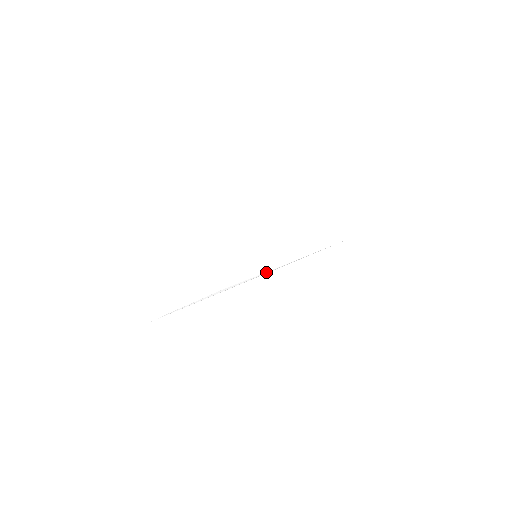
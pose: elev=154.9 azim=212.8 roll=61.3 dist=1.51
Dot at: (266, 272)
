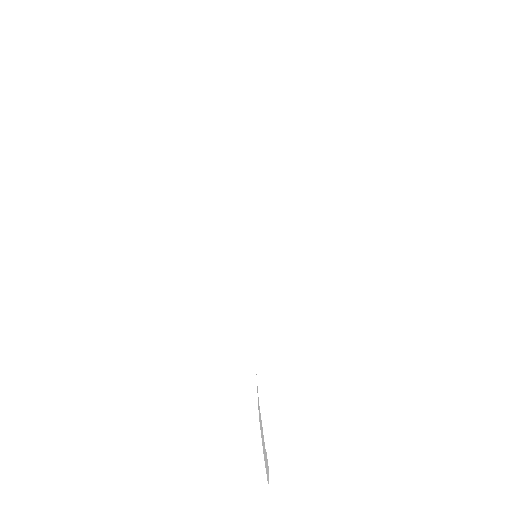
Dot at: (254, 261)
